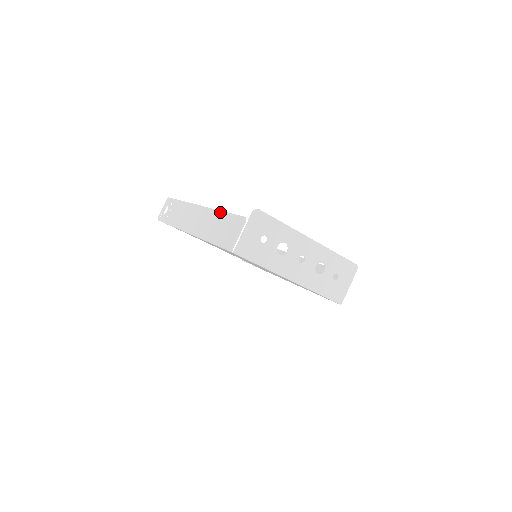
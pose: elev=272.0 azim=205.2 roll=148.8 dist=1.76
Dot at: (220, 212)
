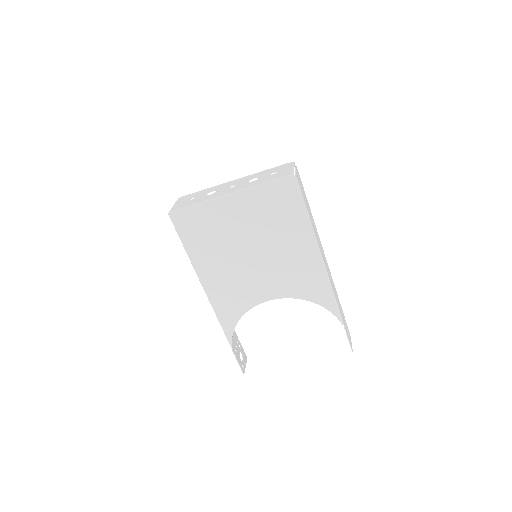
Dot at: occluded
